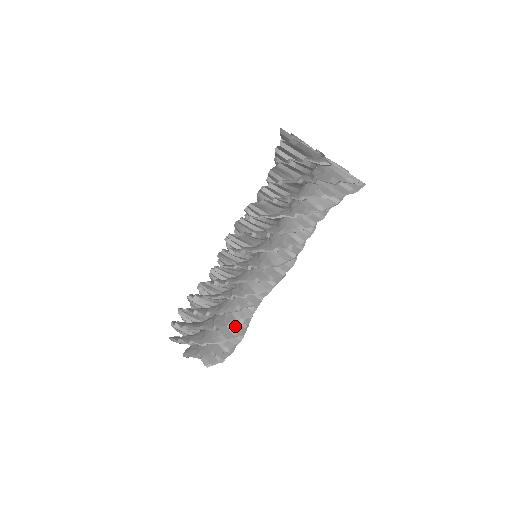
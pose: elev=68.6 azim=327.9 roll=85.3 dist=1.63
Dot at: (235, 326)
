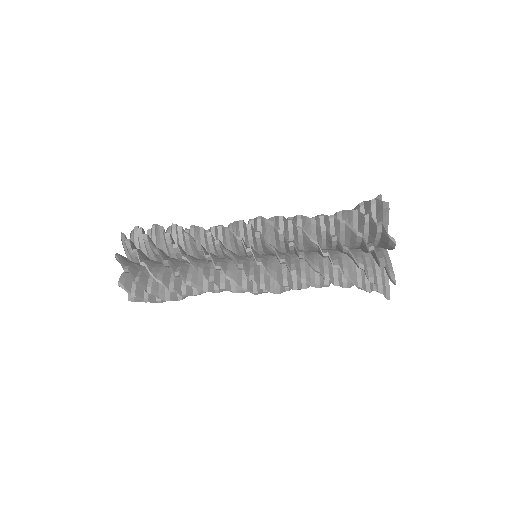
Dot at: (178, 283)
